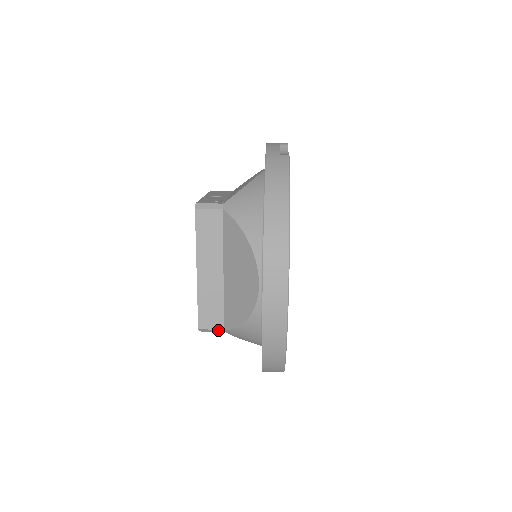
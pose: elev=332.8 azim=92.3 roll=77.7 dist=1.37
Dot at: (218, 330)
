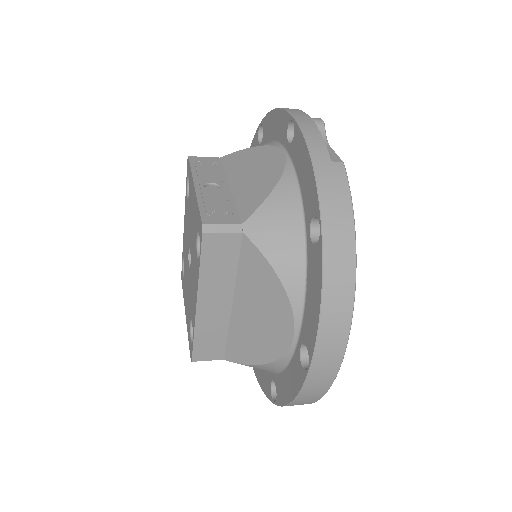
Dot at: (216, 359)
